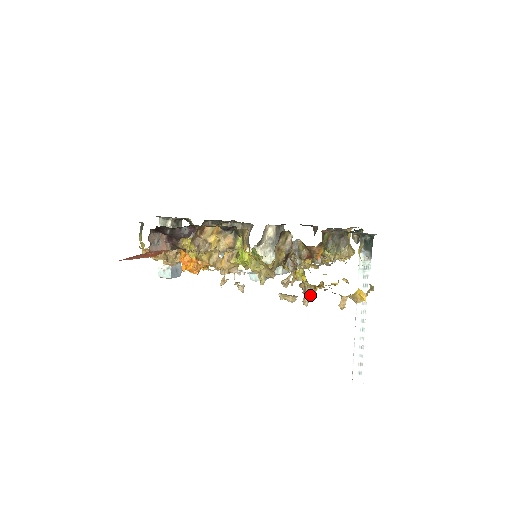
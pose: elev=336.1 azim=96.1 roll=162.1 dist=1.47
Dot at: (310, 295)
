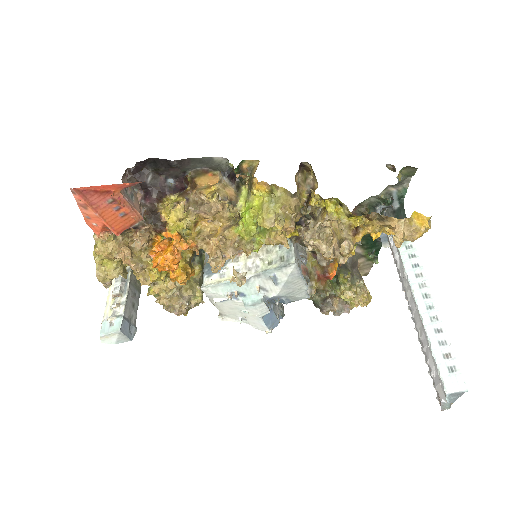
Dot at: (349, 240)
